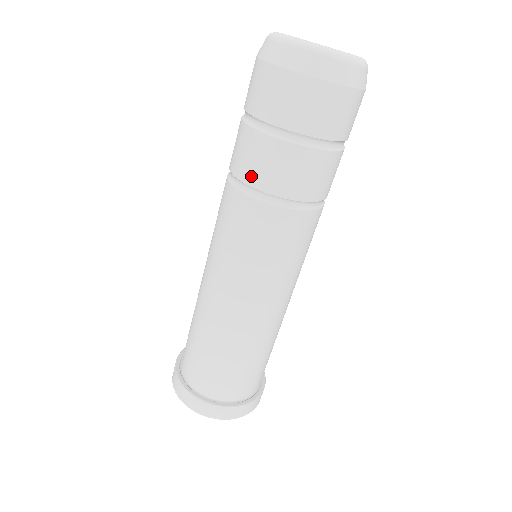
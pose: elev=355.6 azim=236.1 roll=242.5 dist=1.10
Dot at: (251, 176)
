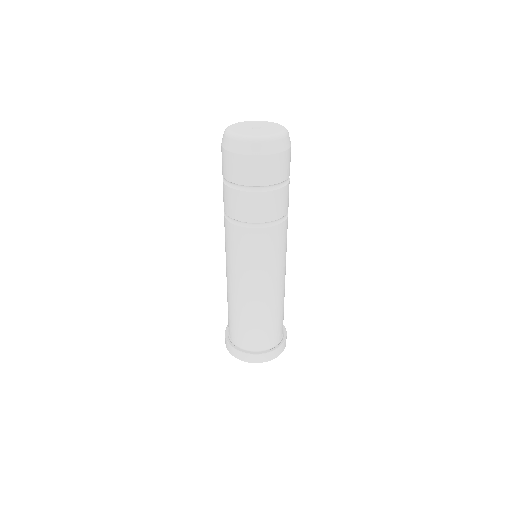
Dot at: (225, 208)
